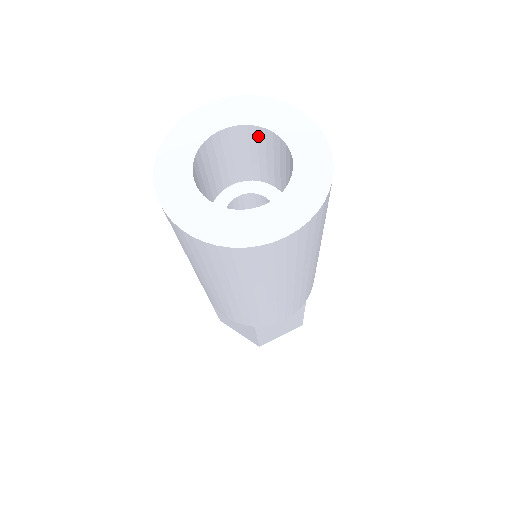
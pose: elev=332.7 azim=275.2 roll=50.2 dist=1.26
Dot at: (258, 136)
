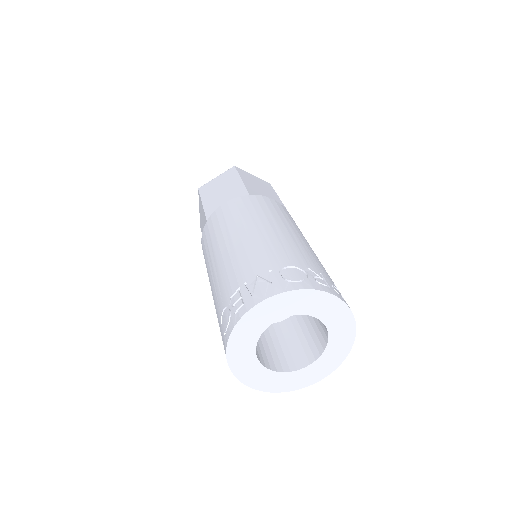
Dot at: occluded
